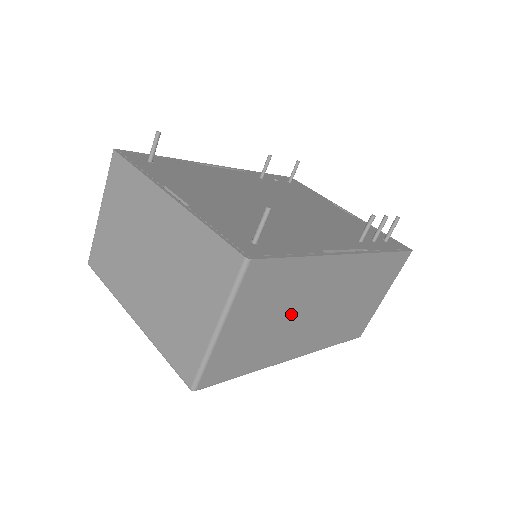
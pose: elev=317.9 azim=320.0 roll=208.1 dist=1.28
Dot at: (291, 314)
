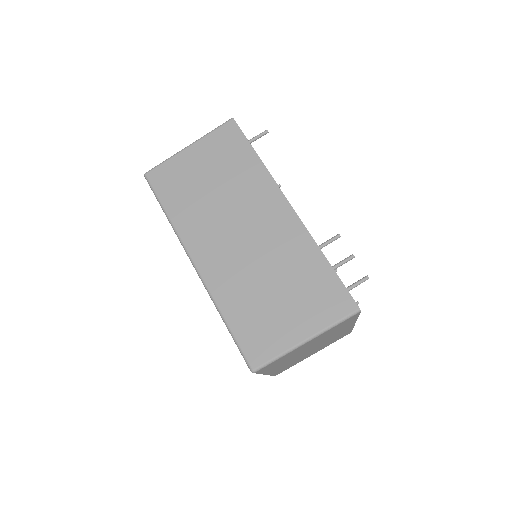
Dot at: (223, 200)
